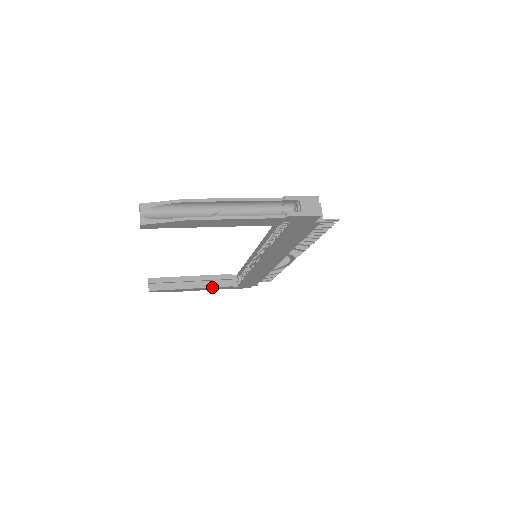
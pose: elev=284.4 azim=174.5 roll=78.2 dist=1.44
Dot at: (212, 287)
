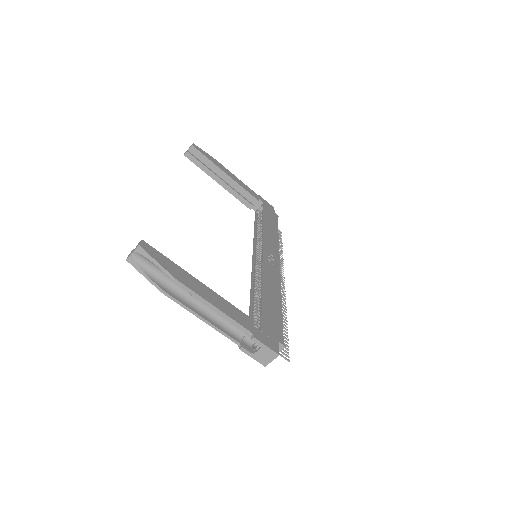
Dot at: (235, 196)
